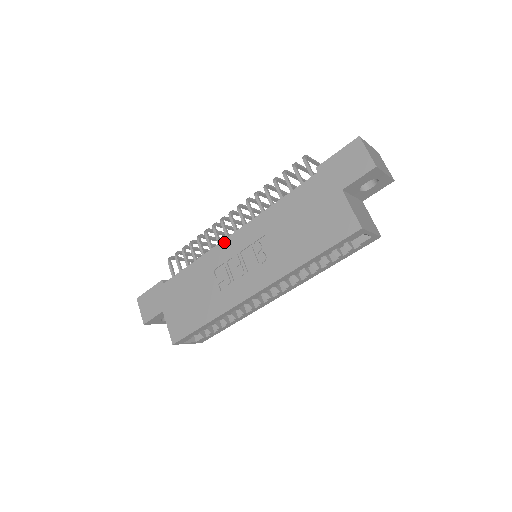
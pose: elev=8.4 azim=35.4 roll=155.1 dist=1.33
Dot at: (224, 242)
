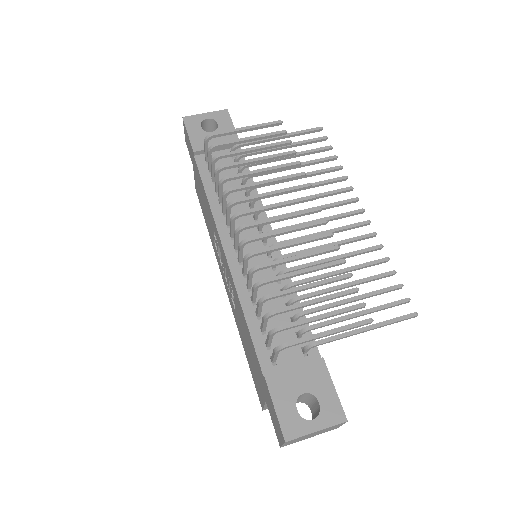
Dot at: (220, 241)
